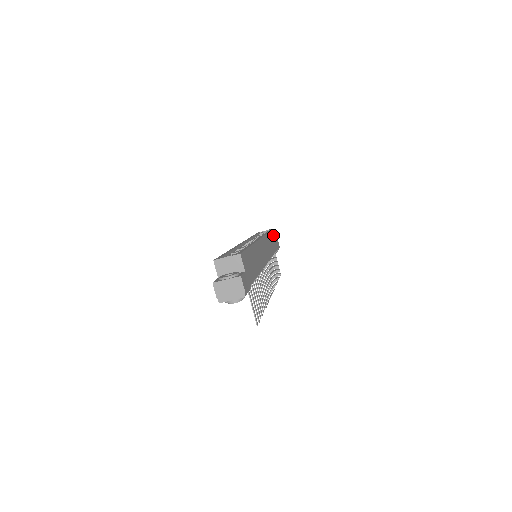
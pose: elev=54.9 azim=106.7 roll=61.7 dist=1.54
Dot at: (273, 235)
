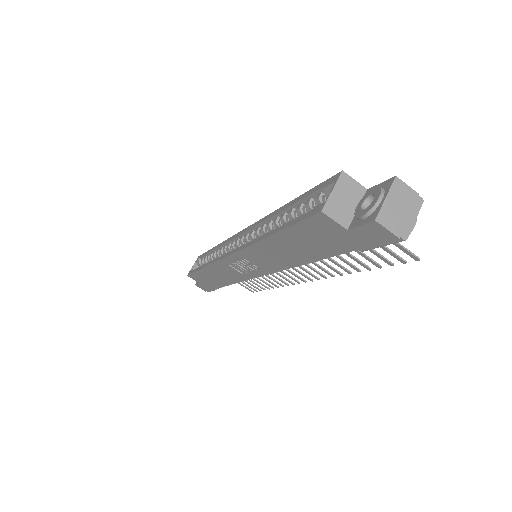
Dot at: occluded
